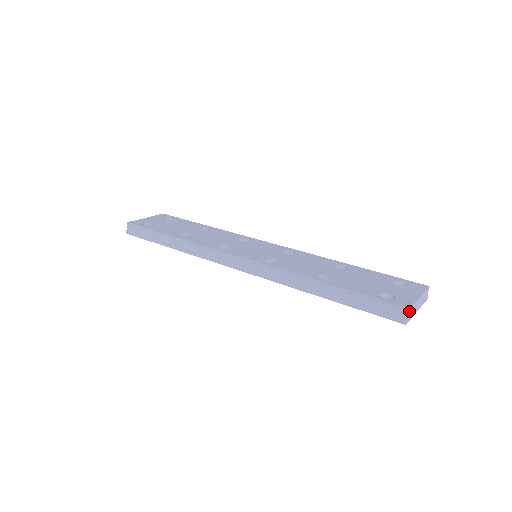
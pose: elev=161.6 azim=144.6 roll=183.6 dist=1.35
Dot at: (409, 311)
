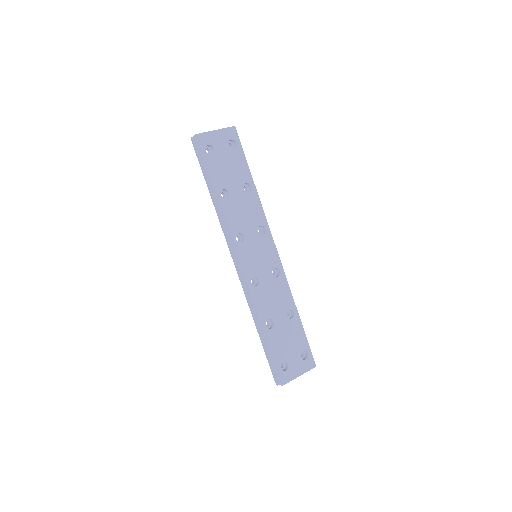
Dot at: (282, 385)
